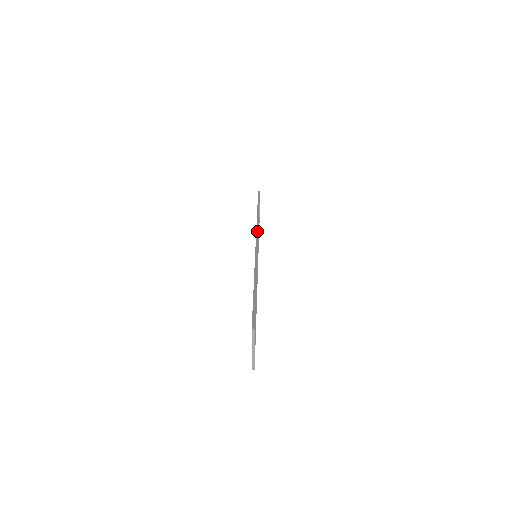
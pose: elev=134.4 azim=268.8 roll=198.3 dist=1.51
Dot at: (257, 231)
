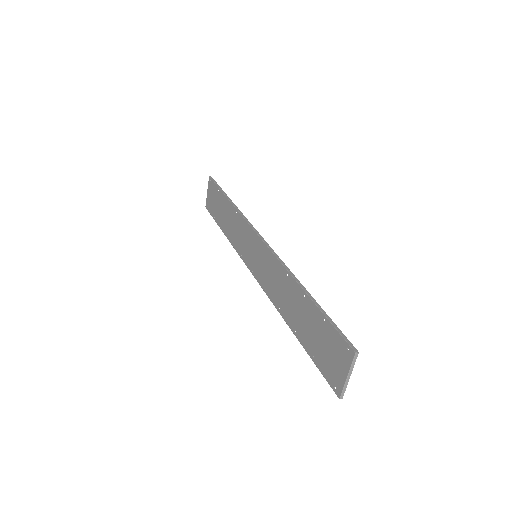
Dot at: (252, 226)
